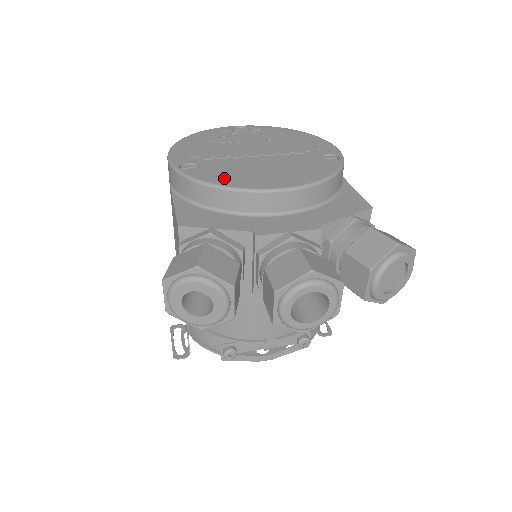
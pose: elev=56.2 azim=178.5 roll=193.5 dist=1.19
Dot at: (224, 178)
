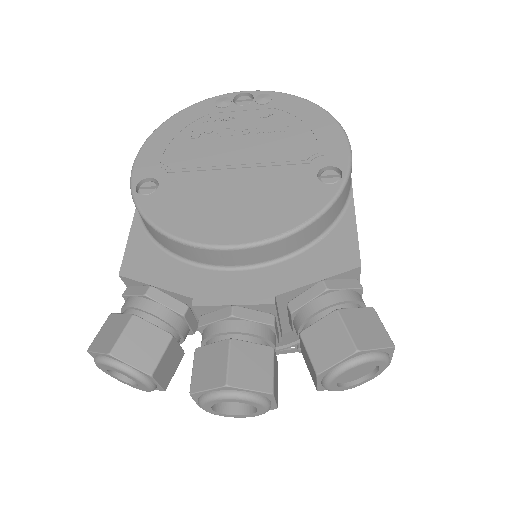
Dot at: (175, 216)
